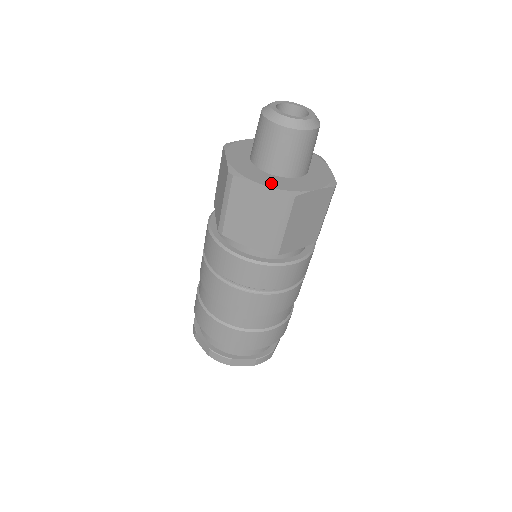
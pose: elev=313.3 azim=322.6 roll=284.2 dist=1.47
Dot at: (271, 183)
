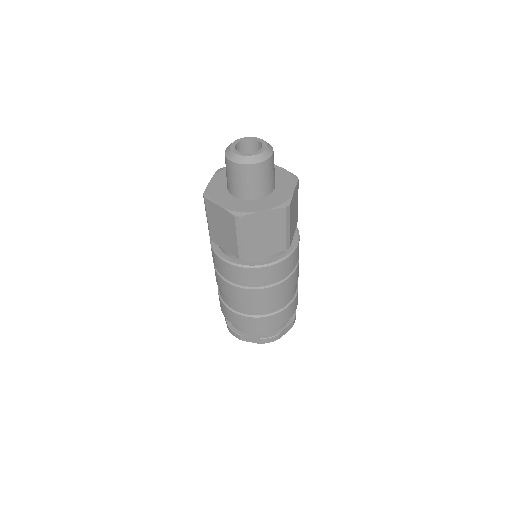
Dot at: (268, 205)
